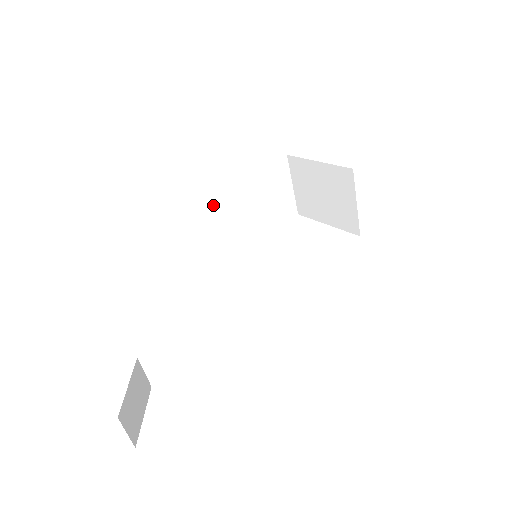
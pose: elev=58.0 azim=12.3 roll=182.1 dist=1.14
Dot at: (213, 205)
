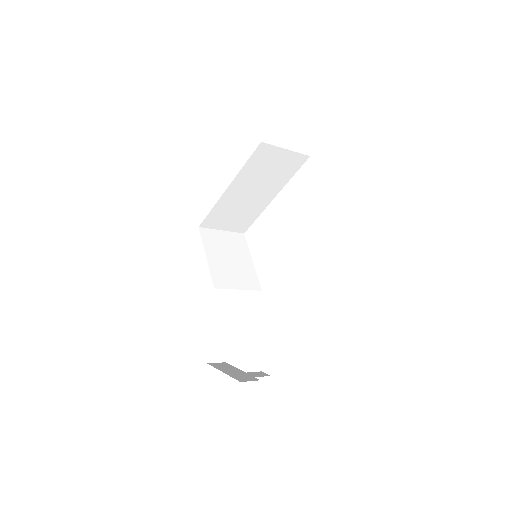
Dot at: (226, 203)
